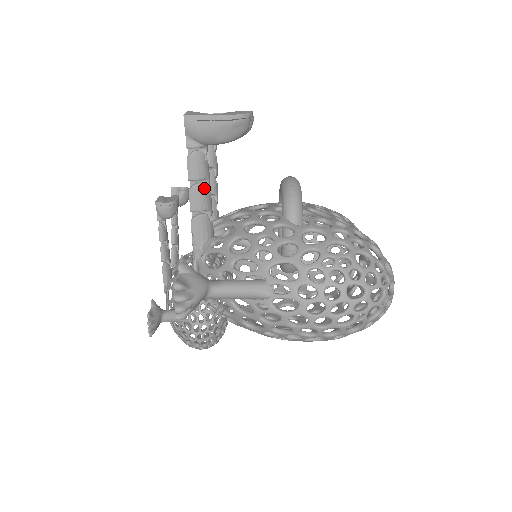
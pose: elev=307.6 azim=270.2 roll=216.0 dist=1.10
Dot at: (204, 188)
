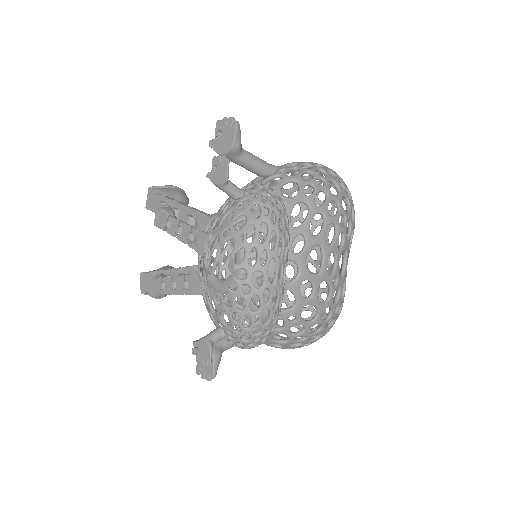
Dot at: occluded
